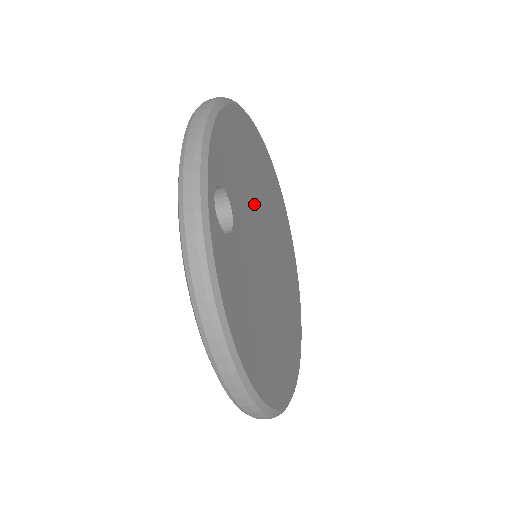
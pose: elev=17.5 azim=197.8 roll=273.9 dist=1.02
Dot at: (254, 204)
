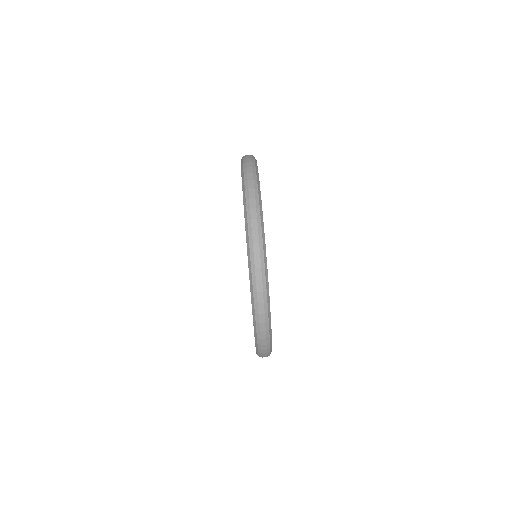
Dot at: occluded
